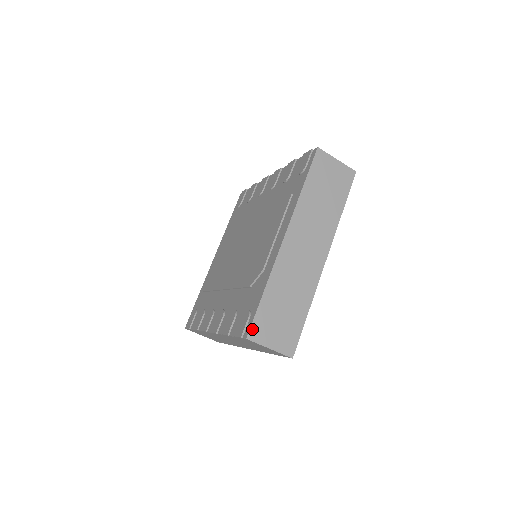
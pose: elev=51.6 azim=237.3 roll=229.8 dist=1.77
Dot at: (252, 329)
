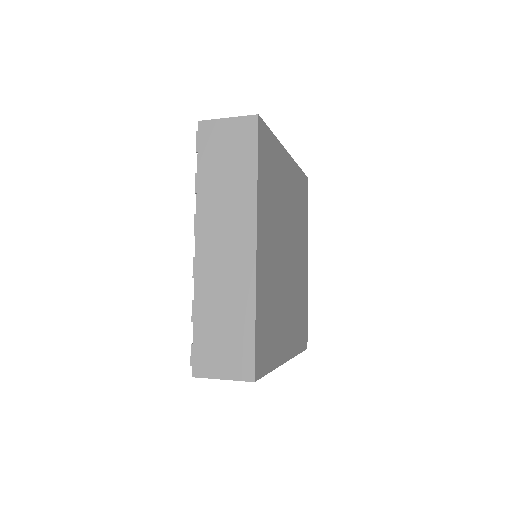
Dot at: occluded
